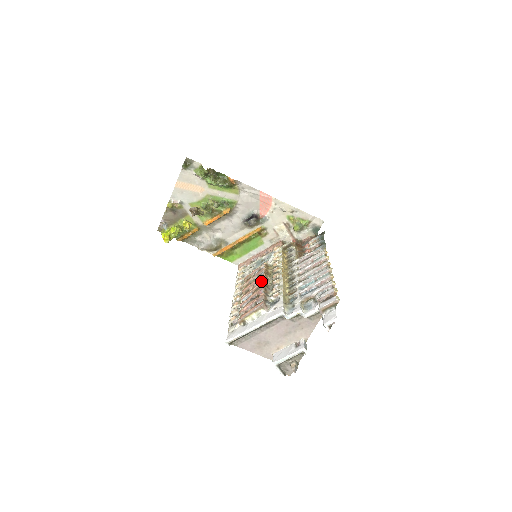
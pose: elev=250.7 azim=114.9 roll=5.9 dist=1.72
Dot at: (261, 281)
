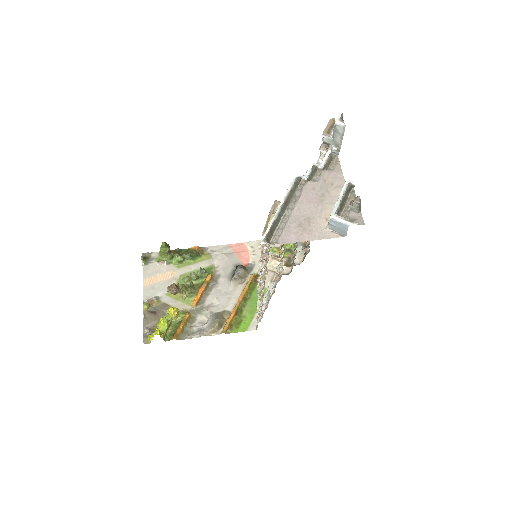
Dot at: occluded
